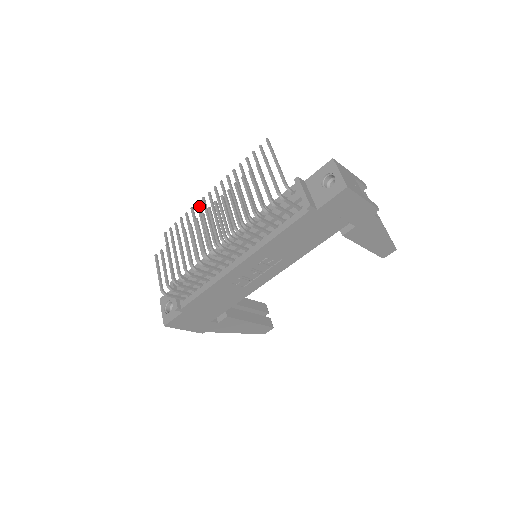
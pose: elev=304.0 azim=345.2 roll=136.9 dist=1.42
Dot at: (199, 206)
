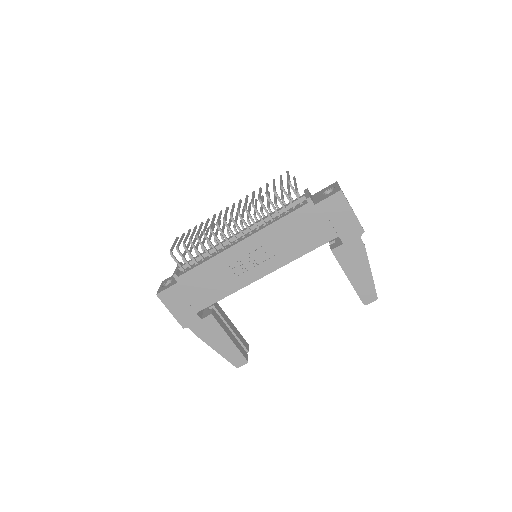
Dot at: (226, 218)
